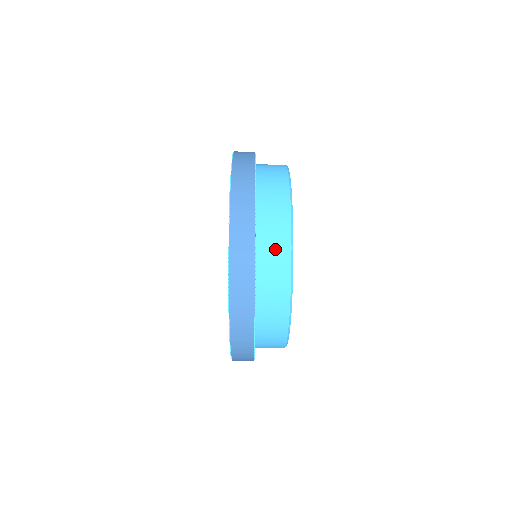
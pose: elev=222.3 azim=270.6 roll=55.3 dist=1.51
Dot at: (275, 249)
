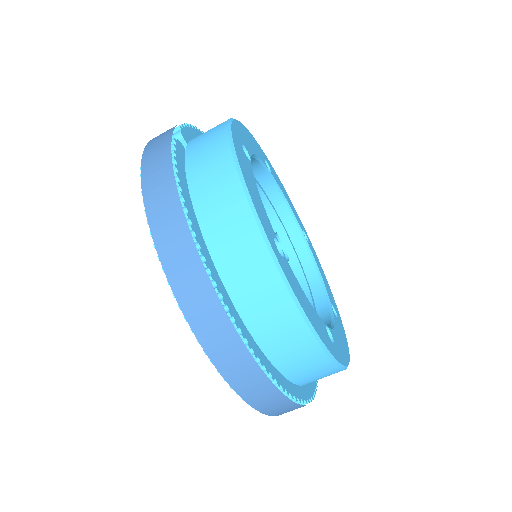
Dot at: (208, 138)
